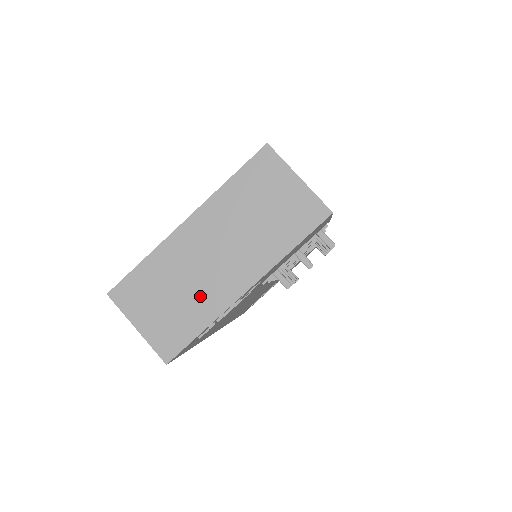
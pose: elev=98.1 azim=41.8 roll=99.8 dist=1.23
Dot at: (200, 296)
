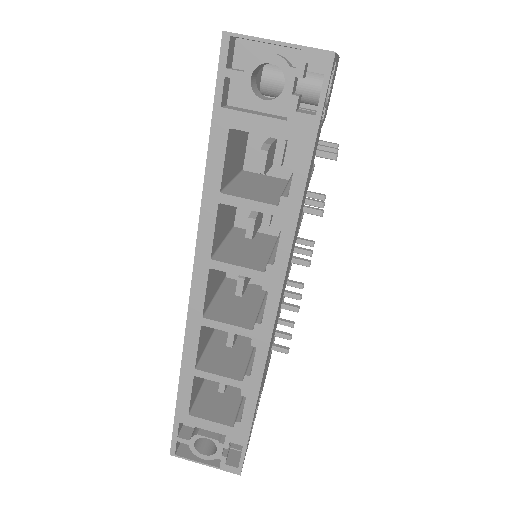
Dot at: occluded
